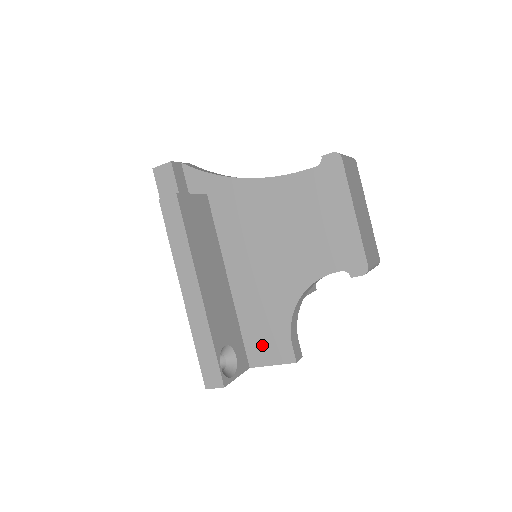
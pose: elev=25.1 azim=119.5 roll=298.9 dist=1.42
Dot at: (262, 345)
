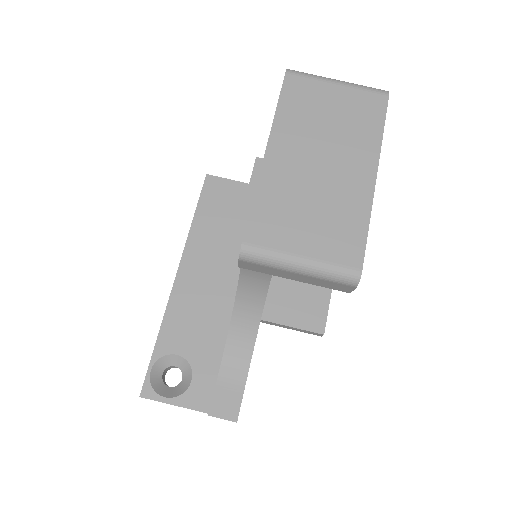
Dot at: occluded
